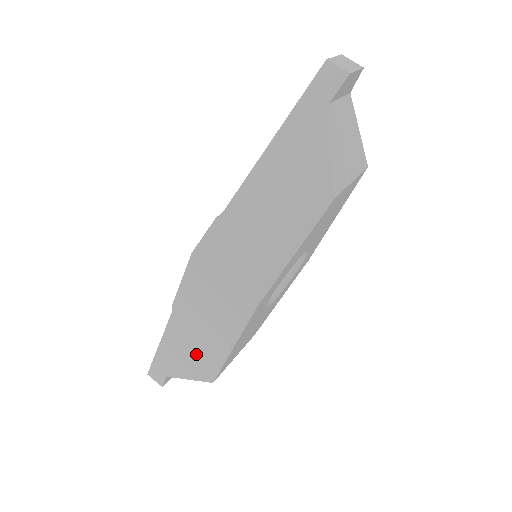
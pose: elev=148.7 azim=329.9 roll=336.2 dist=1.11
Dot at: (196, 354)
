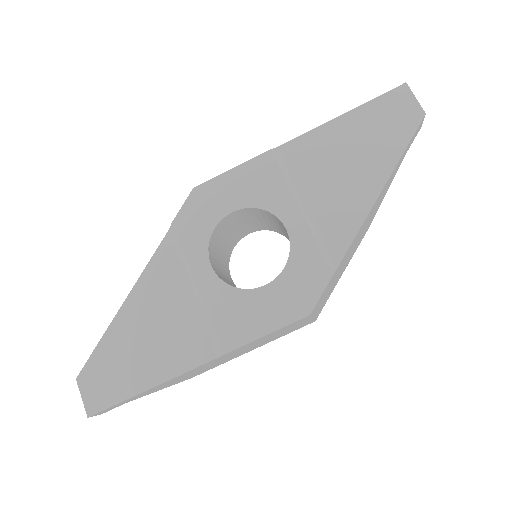
Dot at: (202, 370)
